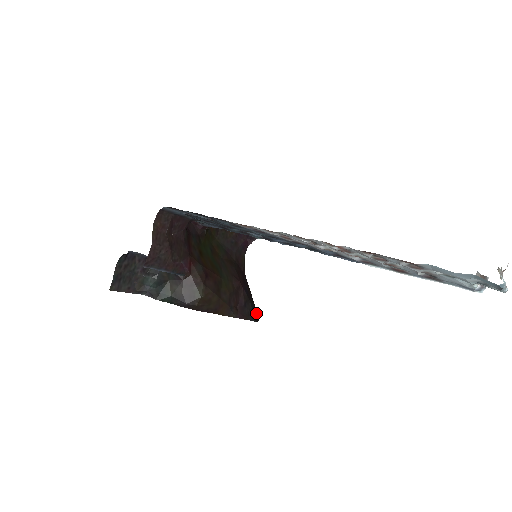
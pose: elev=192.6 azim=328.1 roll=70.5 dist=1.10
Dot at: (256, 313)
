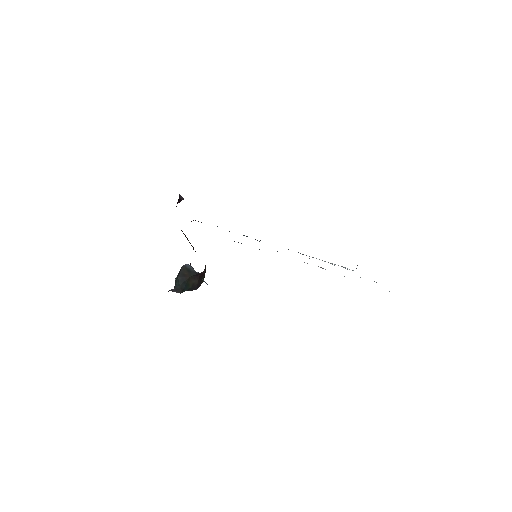
Dot at: occluded
